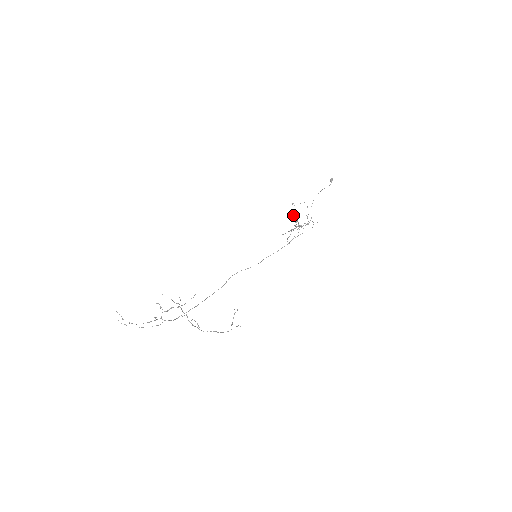
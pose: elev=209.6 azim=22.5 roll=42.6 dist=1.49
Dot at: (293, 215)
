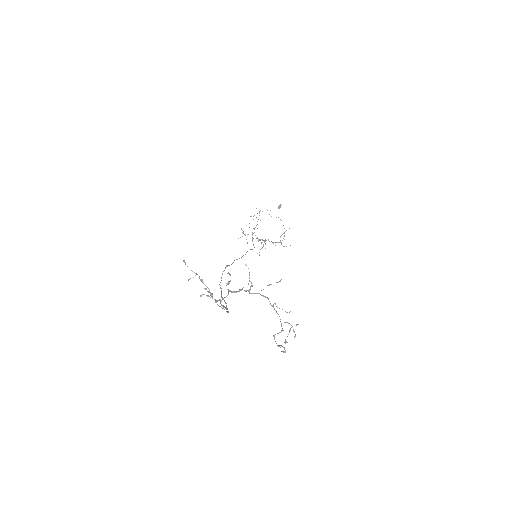
Dot at: (249, 223)
